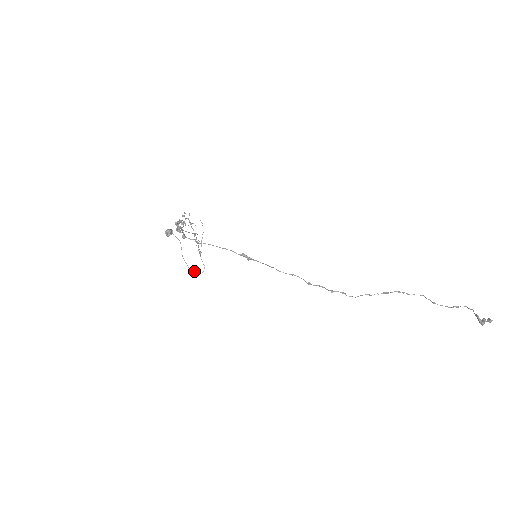
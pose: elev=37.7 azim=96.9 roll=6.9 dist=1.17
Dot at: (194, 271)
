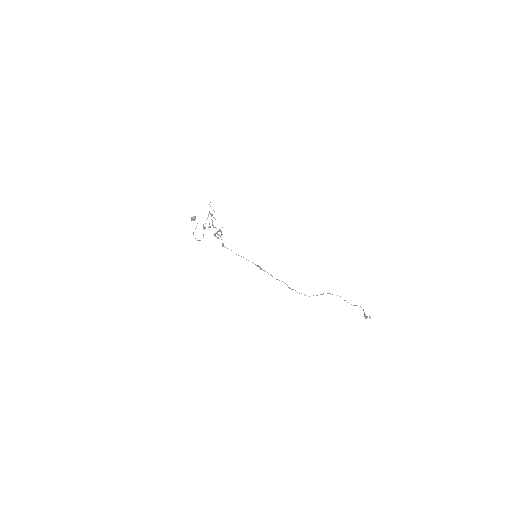
Dot at: occluded
